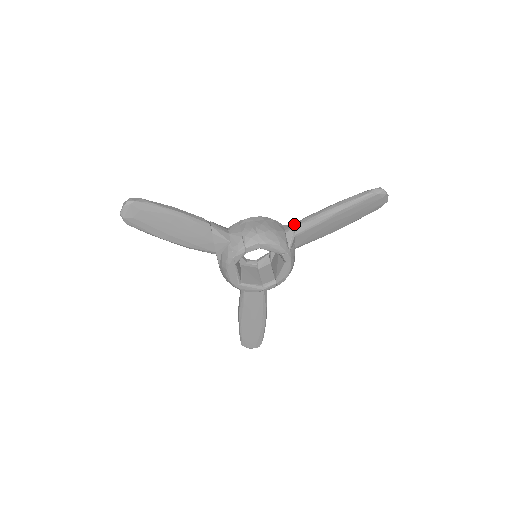
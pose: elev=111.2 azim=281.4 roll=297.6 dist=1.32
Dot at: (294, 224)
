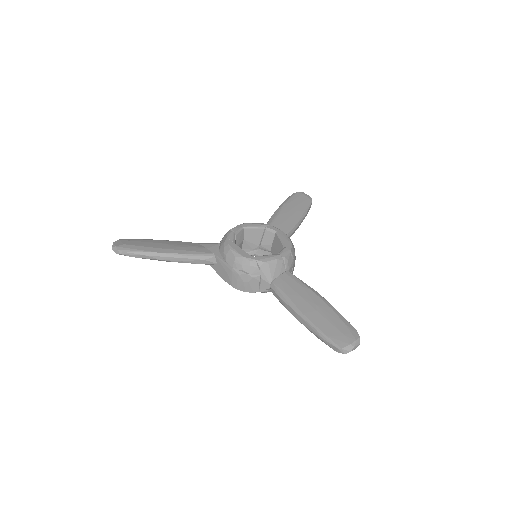
Dot at: occluded
